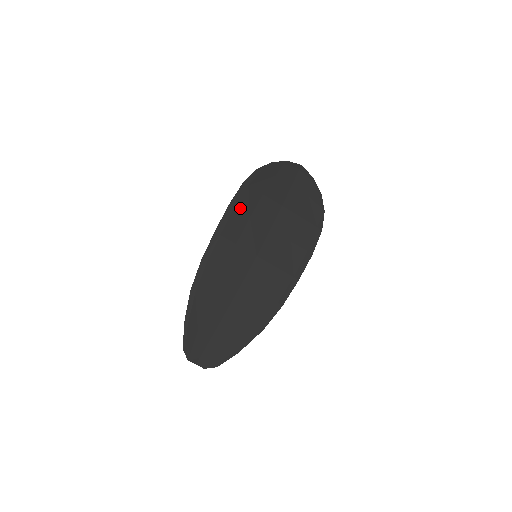
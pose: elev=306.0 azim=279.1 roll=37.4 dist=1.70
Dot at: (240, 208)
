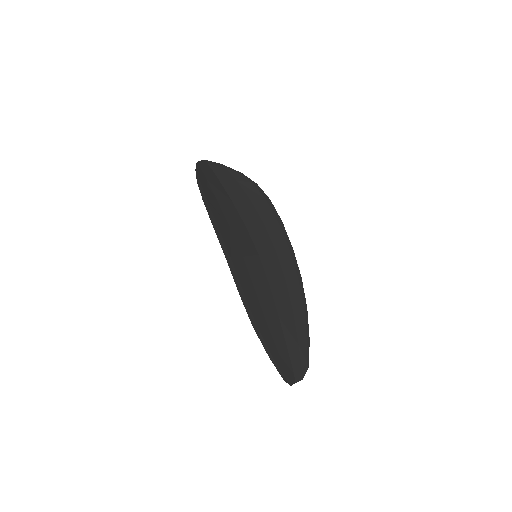
Dot at: (220, 224)
